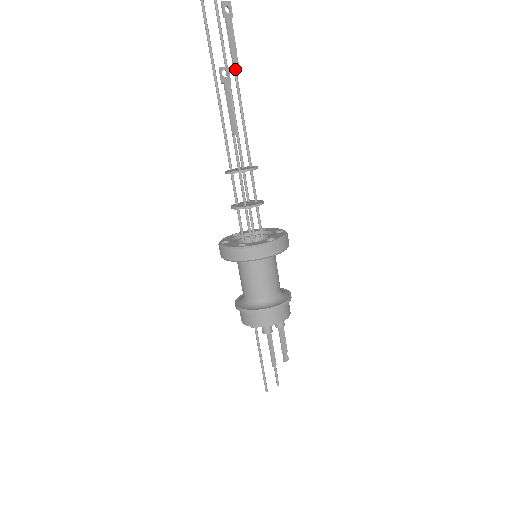
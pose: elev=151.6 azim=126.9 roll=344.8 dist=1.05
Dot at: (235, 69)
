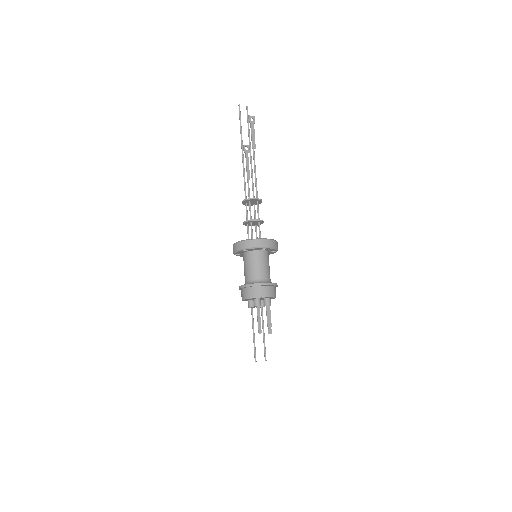
Dot at: (253, 147)
